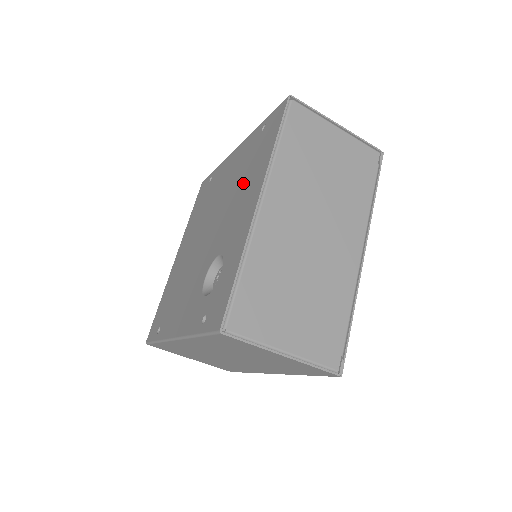
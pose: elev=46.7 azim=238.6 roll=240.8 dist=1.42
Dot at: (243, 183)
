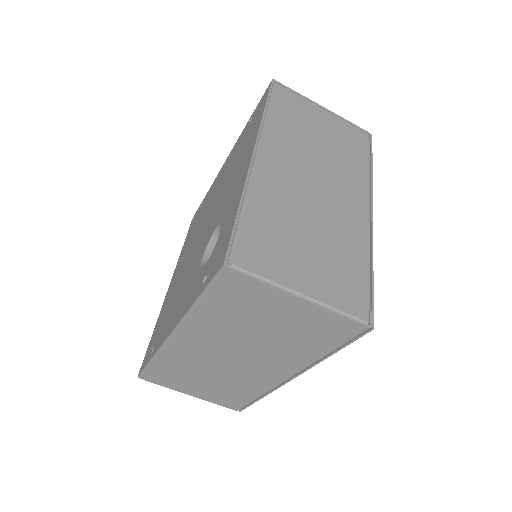
Dot at: (235, 165)
